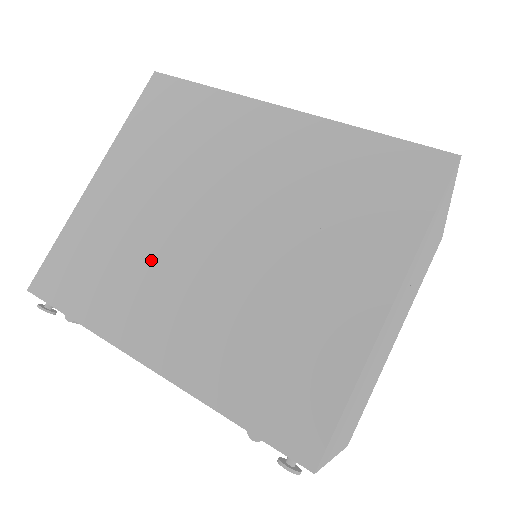
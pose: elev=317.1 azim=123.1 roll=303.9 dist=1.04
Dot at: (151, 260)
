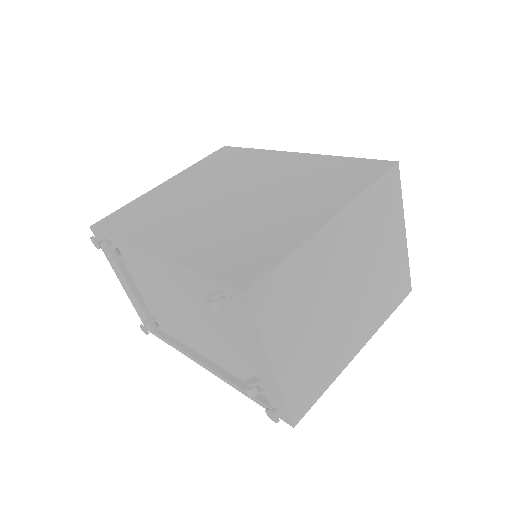
Dot at: (181, 210)
